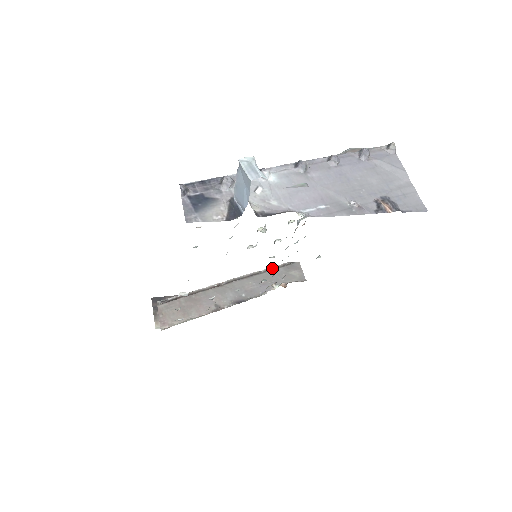
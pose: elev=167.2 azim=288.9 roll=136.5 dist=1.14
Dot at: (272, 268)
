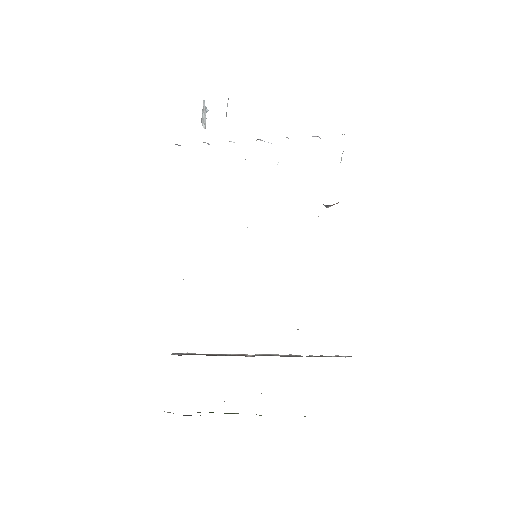
Dot at: (319, 356)
